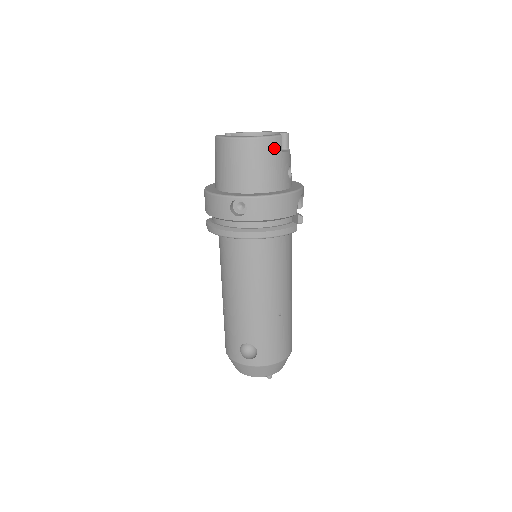
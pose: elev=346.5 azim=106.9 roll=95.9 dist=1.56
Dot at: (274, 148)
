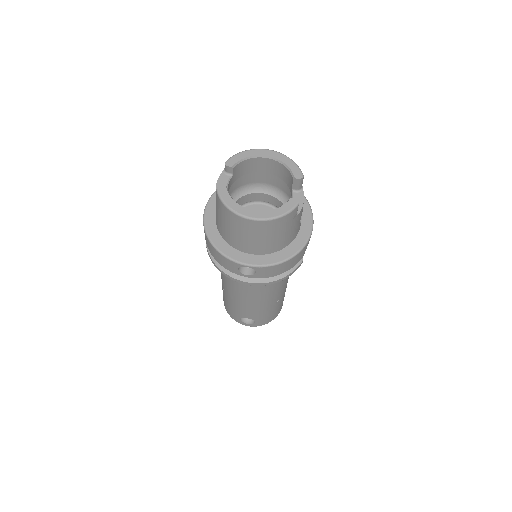
Dot at: (289, 220)
